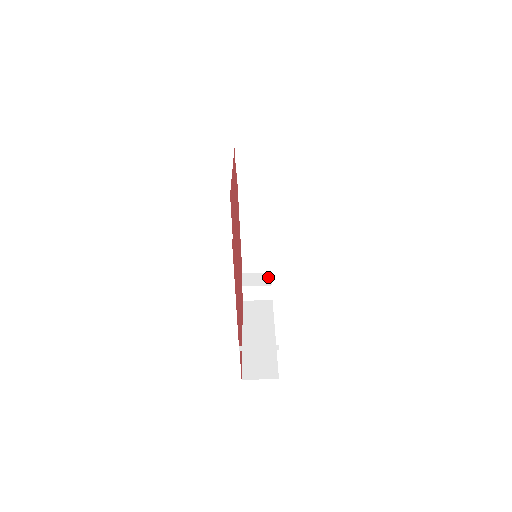
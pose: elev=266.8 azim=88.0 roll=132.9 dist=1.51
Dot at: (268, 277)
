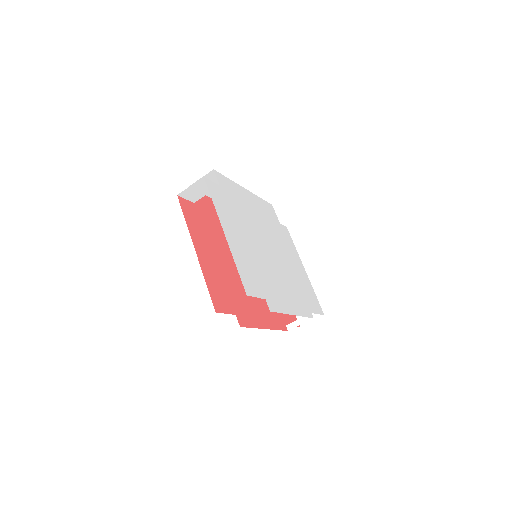
Dot at: occluded
